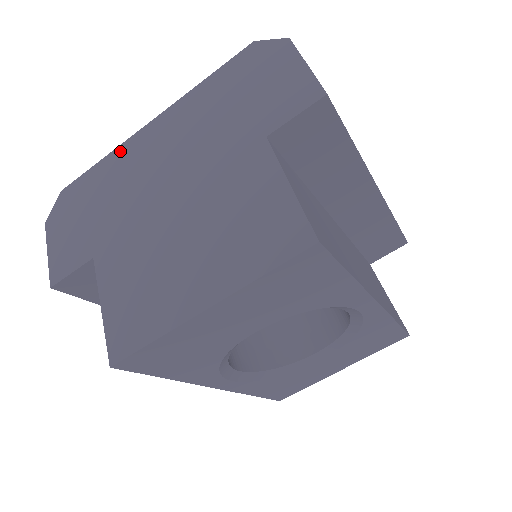
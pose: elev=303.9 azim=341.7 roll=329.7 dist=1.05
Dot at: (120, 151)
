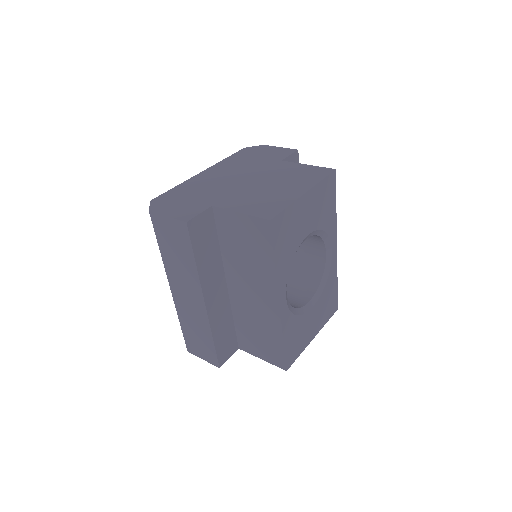
Dot at: (189, 181)
